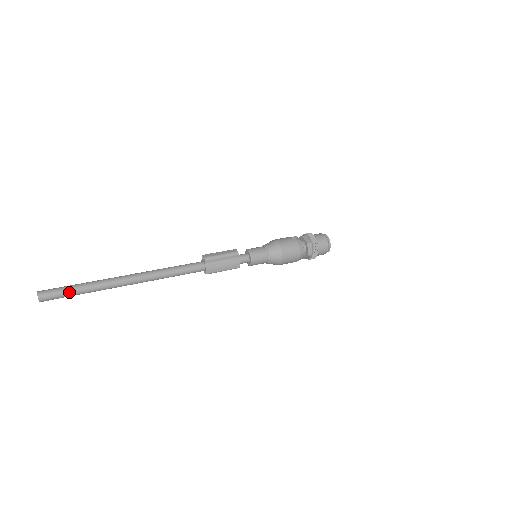
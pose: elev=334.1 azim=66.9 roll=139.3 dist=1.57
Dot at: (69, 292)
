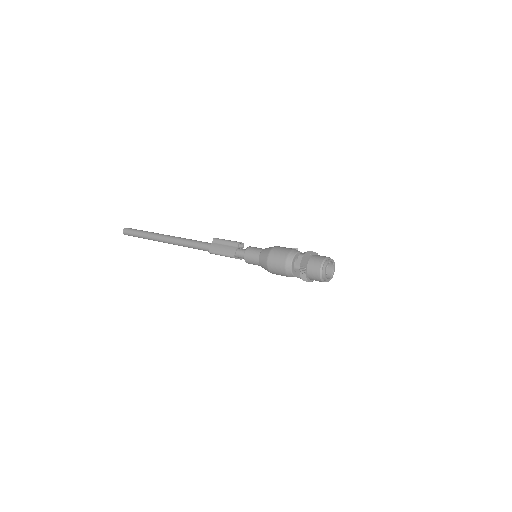
Dot at: (136, 232)
